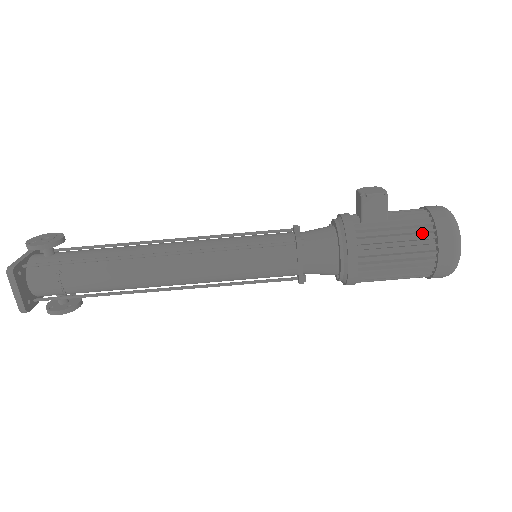
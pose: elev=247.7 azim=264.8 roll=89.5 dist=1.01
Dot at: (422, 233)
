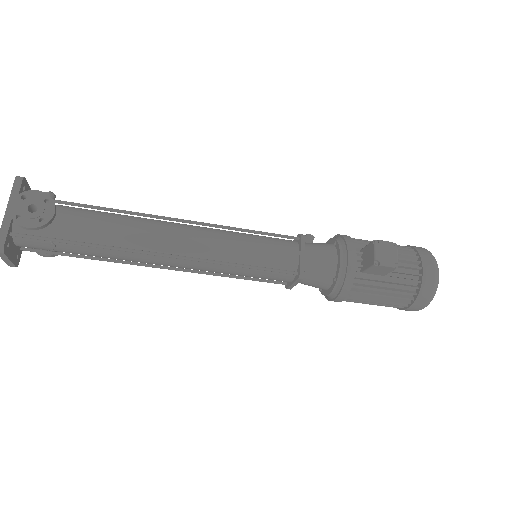
Dot at: (405, 291)
